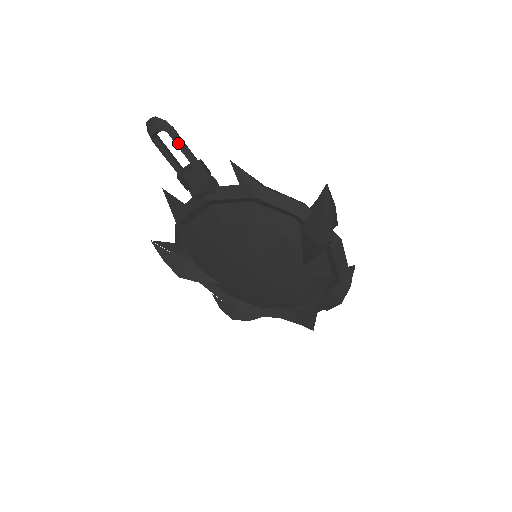
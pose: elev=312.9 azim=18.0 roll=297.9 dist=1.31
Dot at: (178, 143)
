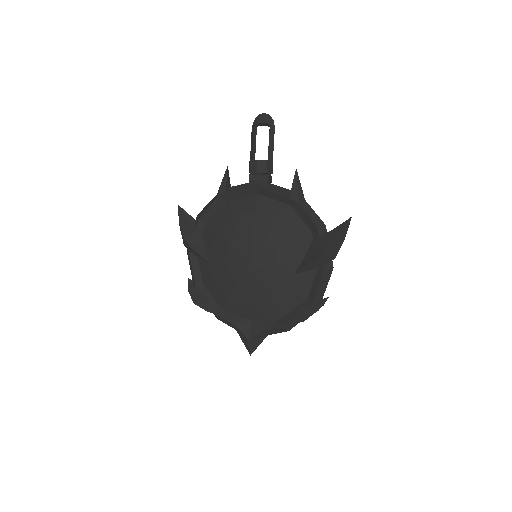
Dot at: (271, 138)
